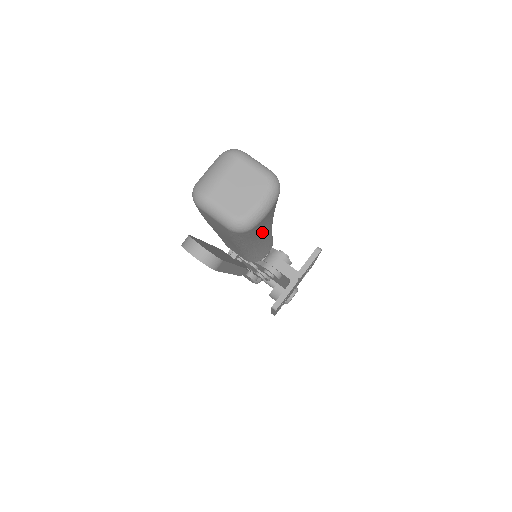
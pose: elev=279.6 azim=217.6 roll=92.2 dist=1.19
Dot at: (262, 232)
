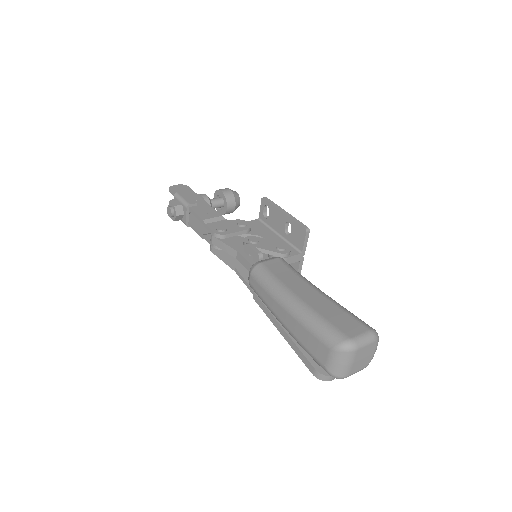
Dot at: occluded
